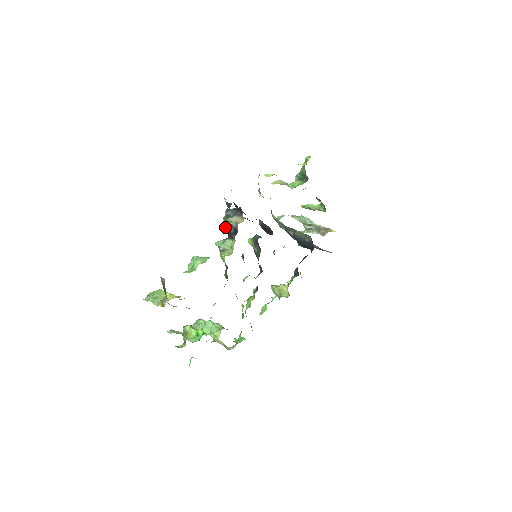
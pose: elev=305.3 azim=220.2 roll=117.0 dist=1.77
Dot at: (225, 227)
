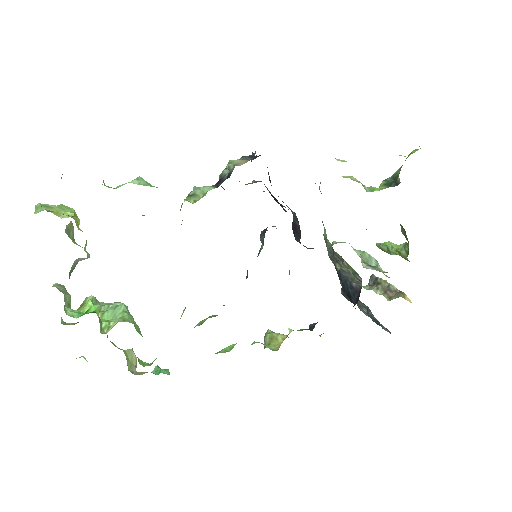
Dot at: (222, 173)
